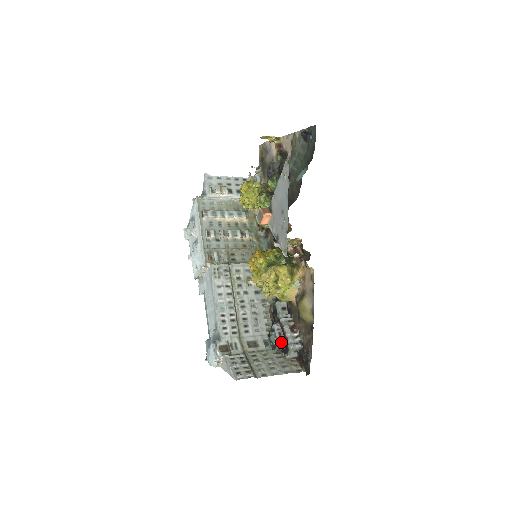
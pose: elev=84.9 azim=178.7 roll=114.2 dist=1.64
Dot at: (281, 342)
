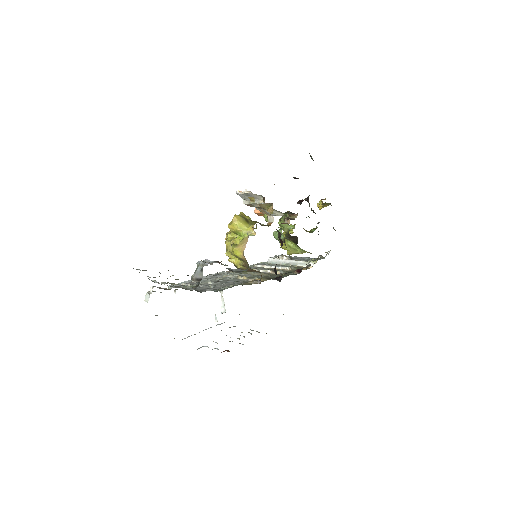
Dot at: occluded
